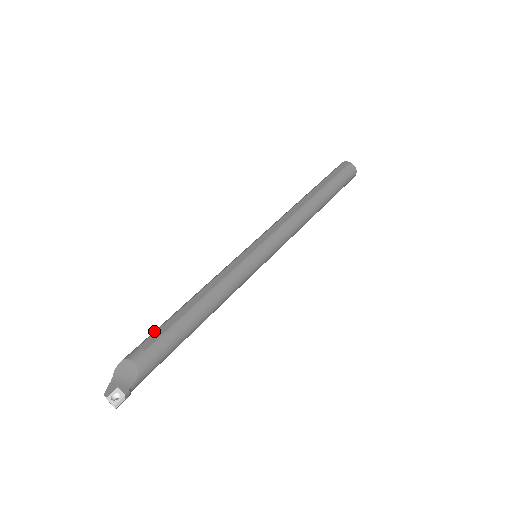
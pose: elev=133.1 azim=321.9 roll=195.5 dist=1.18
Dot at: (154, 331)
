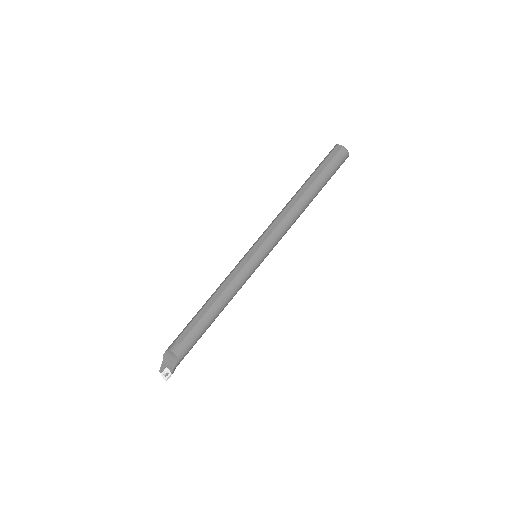
Dot at: (185, 328)
